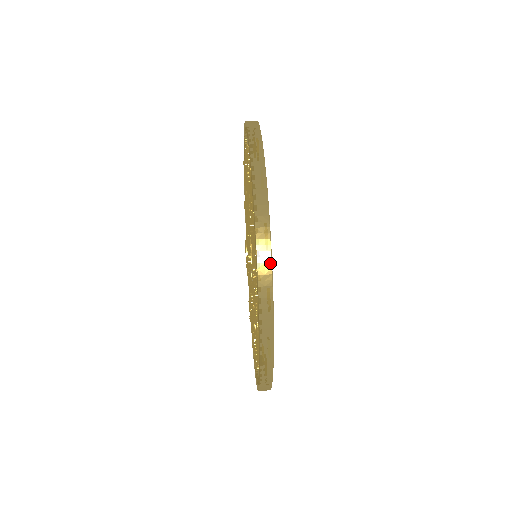
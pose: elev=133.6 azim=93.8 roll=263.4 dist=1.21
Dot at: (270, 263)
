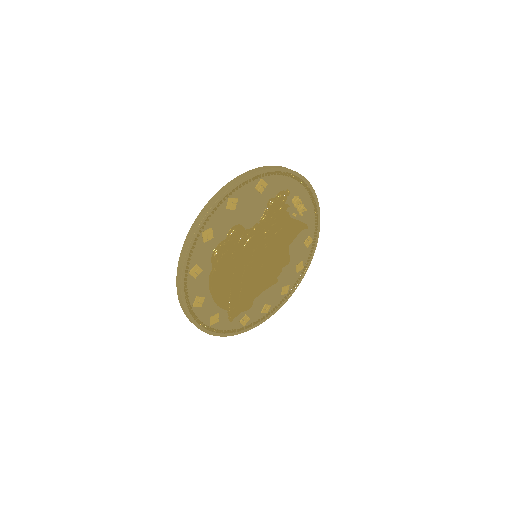
Dot at: (181, 291)
